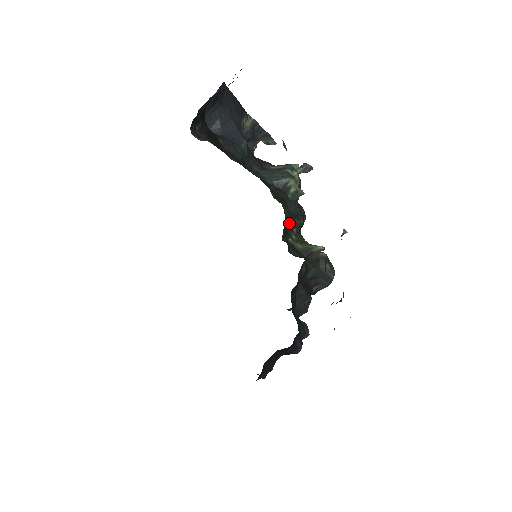
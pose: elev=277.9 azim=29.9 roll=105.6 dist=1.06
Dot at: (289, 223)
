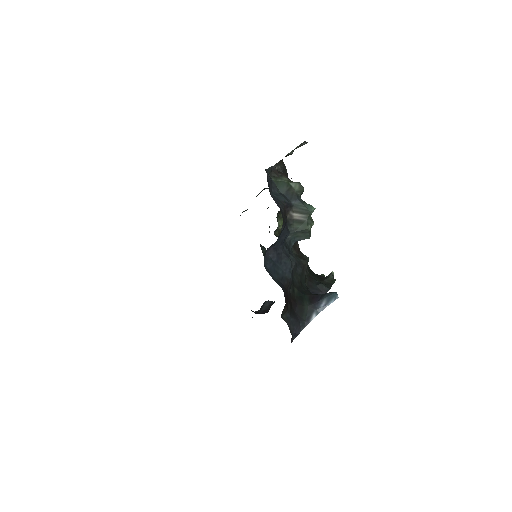
Dot at: occluded
